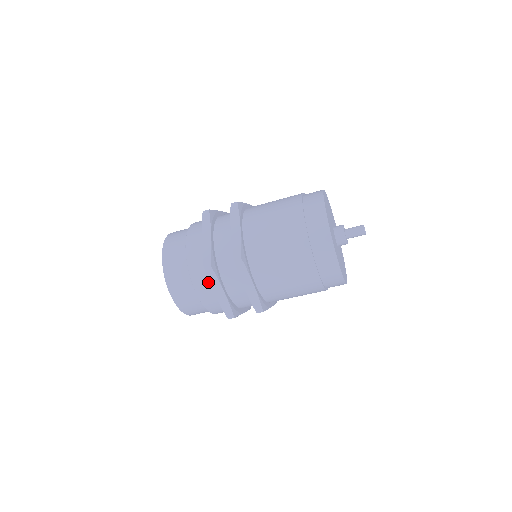
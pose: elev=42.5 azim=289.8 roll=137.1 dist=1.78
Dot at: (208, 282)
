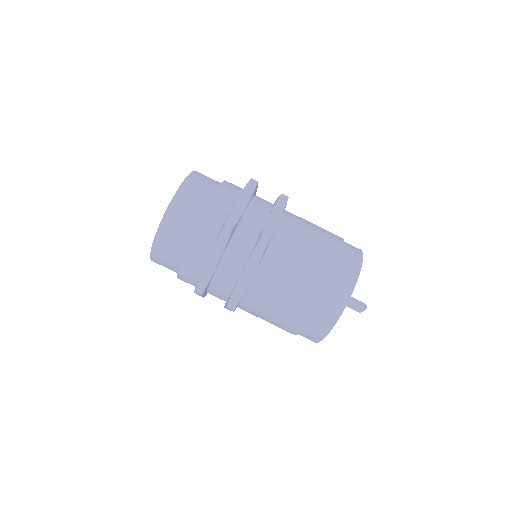
Dot at: (235, 195)
